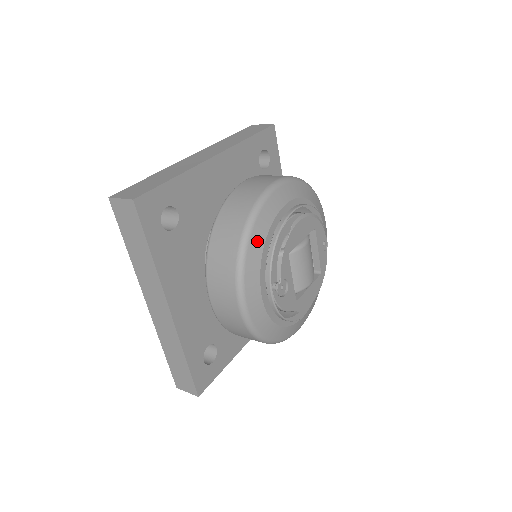
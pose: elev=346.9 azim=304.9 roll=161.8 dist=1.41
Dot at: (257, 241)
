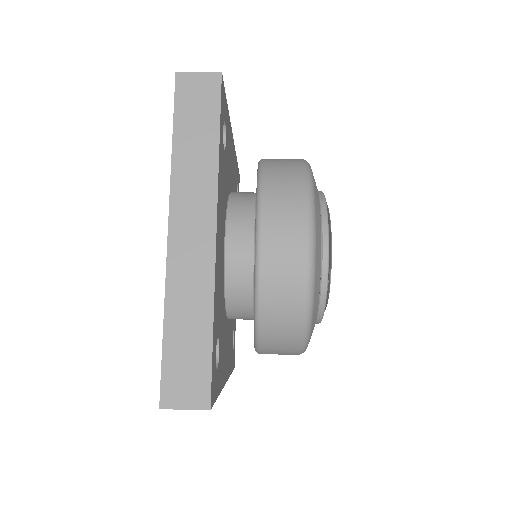
Dot at: (315, 316)
